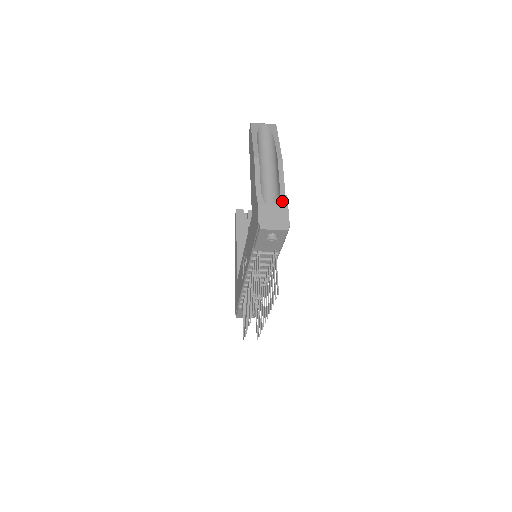
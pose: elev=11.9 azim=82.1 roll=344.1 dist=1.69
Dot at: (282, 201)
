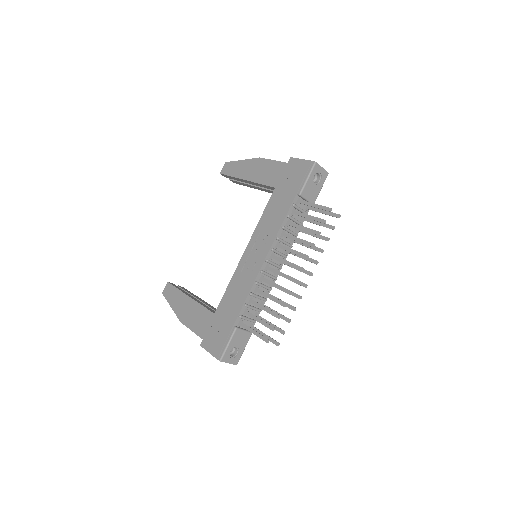
Dot at: occluded
